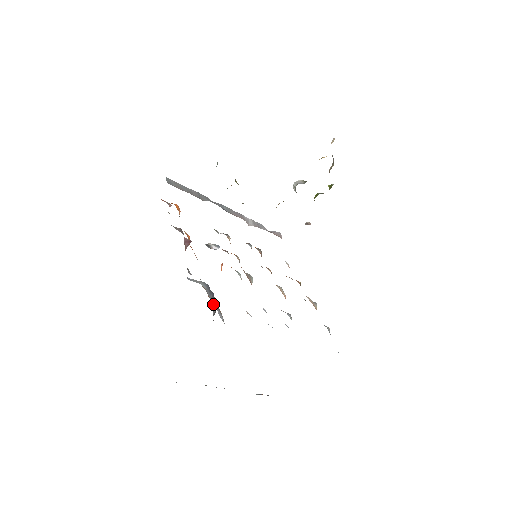
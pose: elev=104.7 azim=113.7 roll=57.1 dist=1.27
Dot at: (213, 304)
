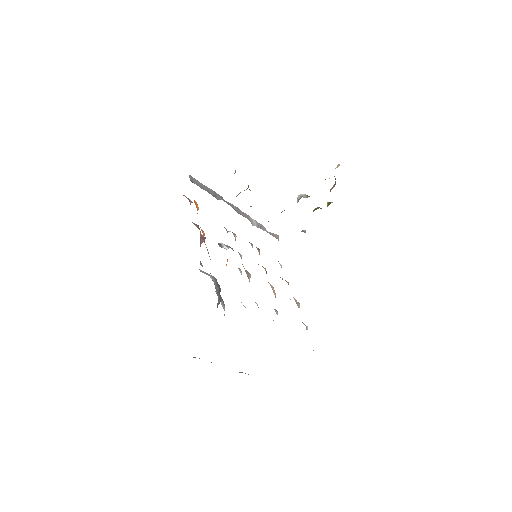
Dot at: (219, 295)
